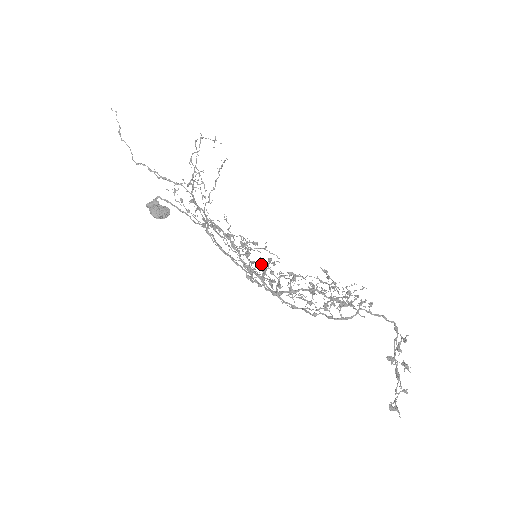
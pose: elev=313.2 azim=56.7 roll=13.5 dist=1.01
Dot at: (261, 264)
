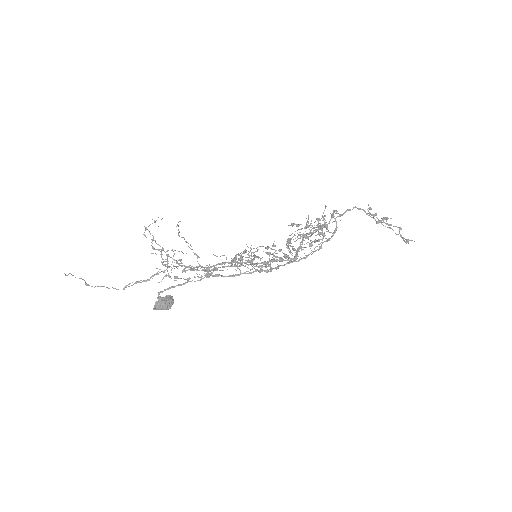
Dot at: (269, 253)
